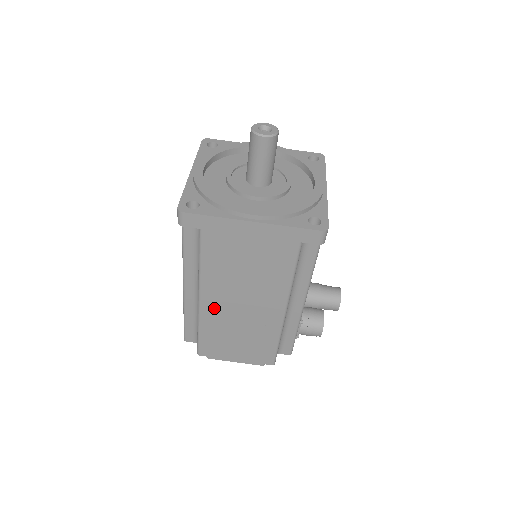
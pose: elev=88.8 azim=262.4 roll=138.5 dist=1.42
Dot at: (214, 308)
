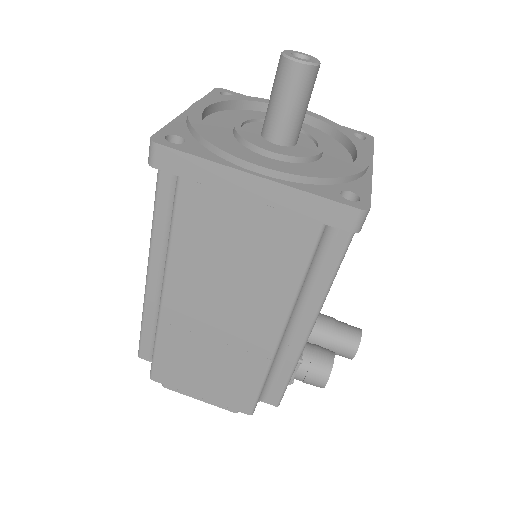
Dot at: (181, 311)
